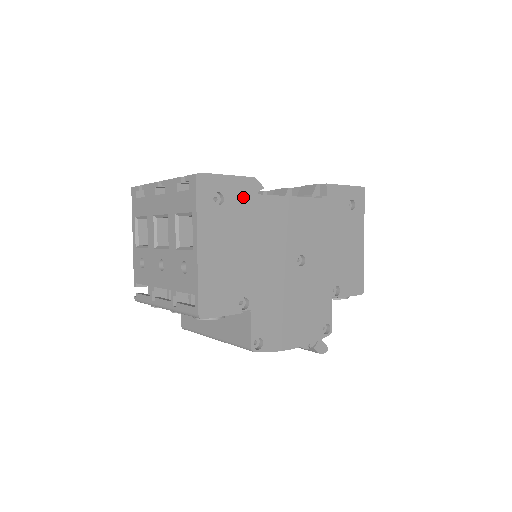
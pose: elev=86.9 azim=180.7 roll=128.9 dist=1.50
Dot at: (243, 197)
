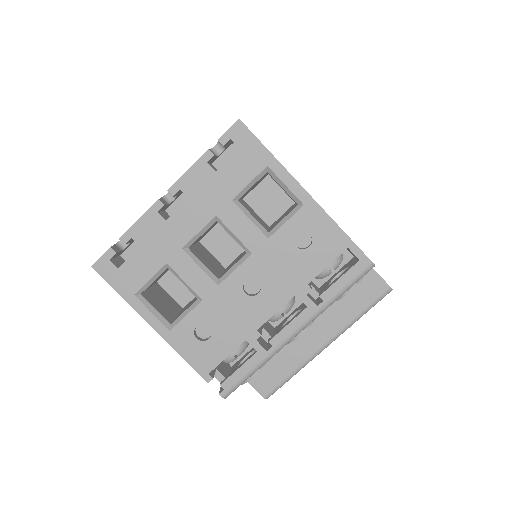
Dot at: occluded
